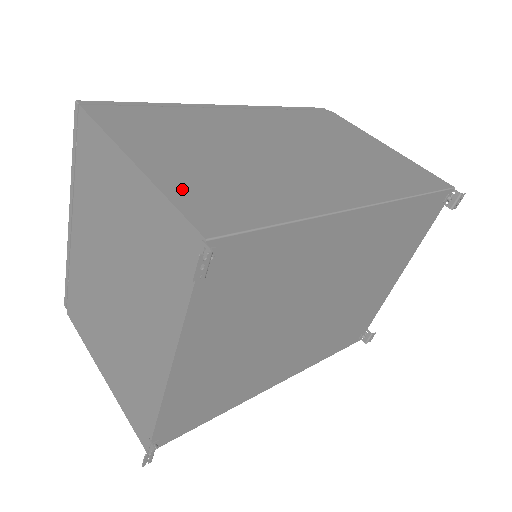
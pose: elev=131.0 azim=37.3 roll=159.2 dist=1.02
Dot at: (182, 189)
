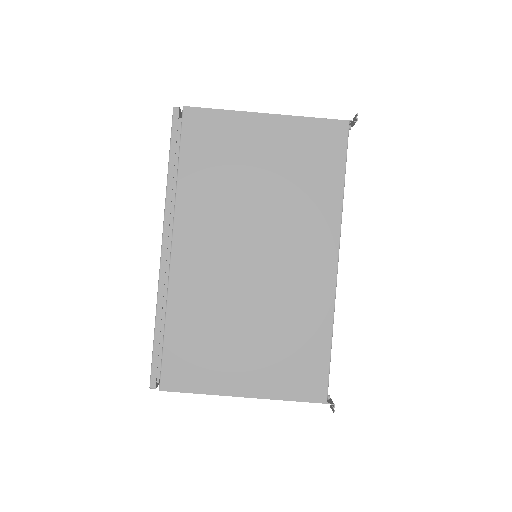
Dot at: (281, 386)
